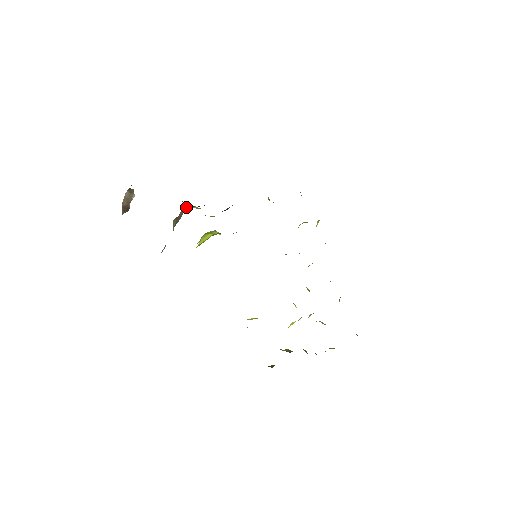
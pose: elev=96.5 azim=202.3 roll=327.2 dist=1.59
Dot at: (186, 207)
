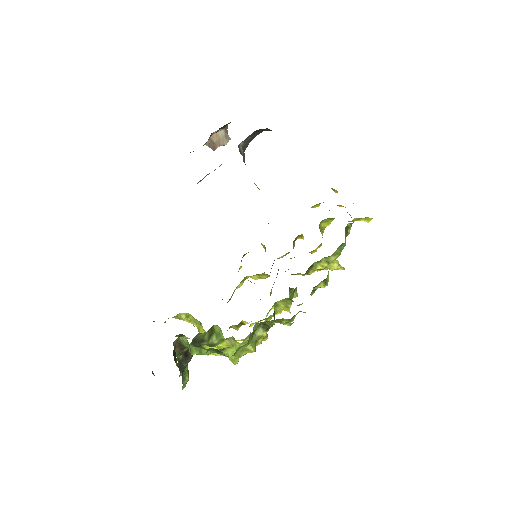
Dot at: occluded
